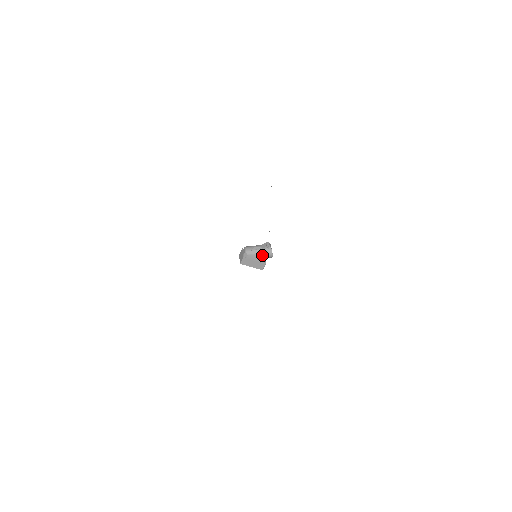
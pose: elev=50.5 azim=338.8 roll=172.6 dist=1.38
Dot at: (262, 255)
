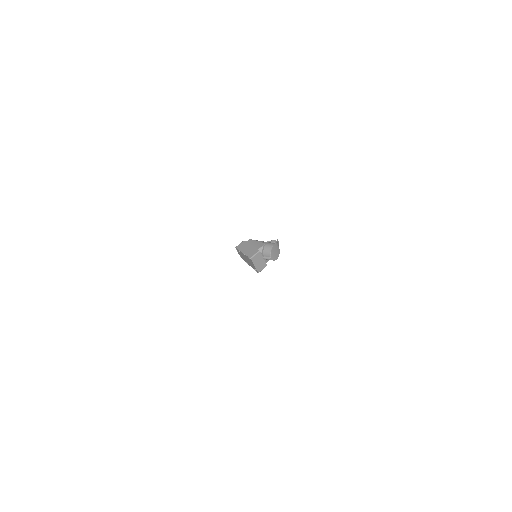
Dot at: (263, 243)
